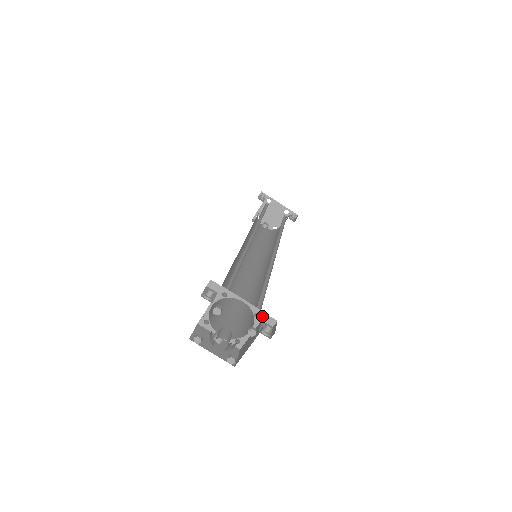
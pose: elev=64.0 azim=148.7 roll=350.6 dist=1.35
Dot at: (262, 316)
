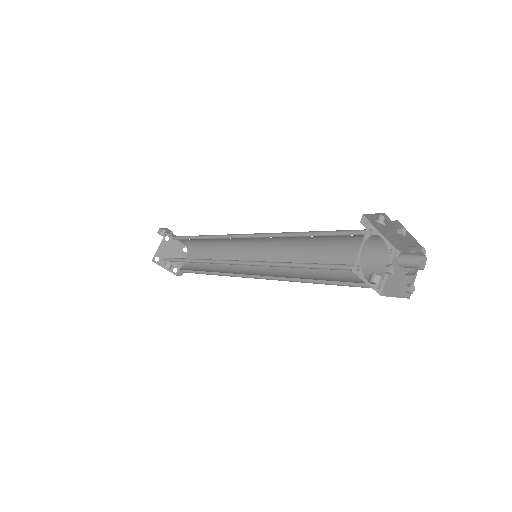
Dot at: (394, 252)
